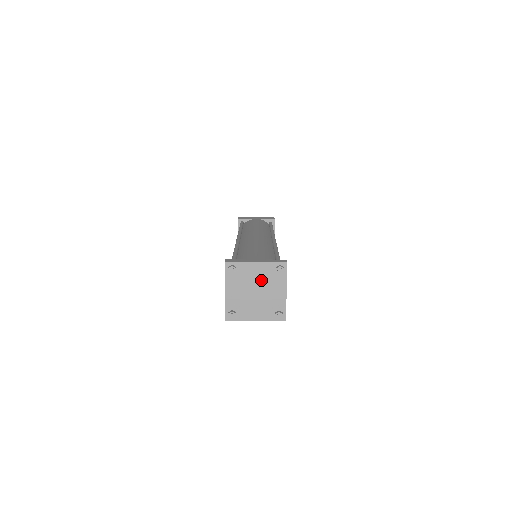
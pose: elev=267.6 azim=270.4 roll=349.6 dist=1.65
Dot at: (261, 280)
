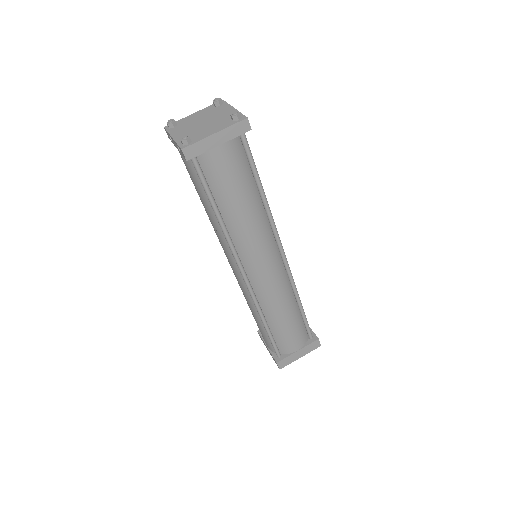
Dot at: (205, 116)
